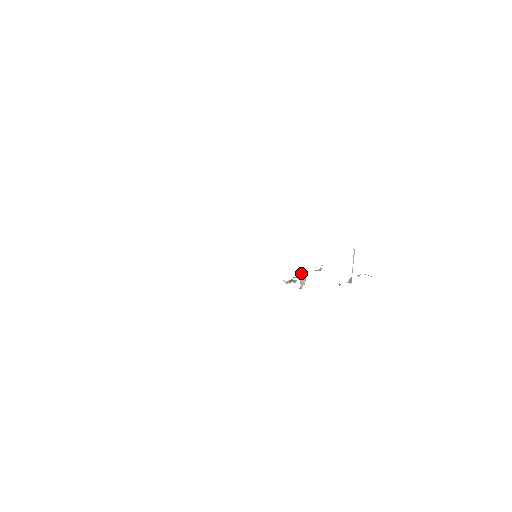
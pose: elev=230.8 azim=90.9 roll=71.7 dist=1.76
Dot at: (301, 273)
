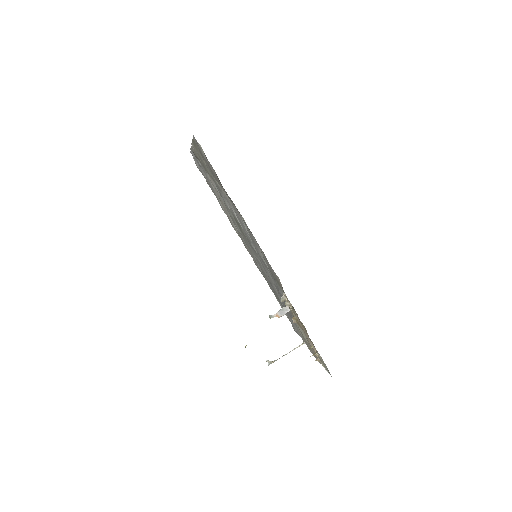
Dot at: (288, 306)
